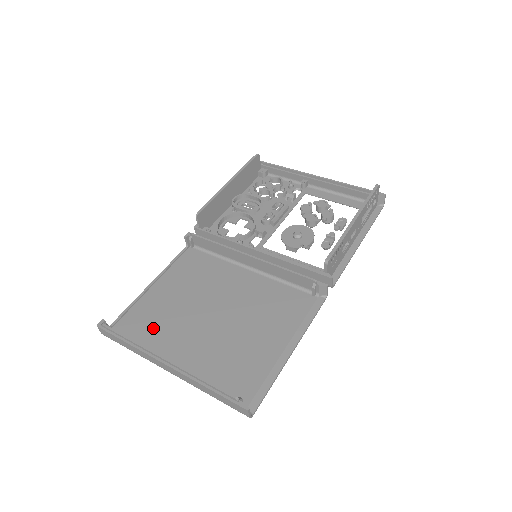
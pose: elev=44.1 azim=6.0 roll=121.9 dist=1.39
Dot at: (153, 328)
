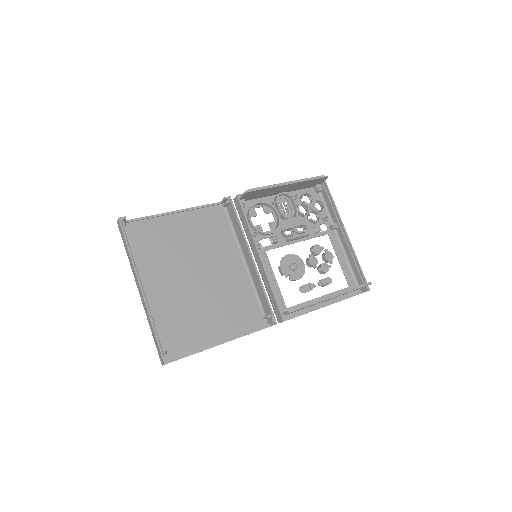
Dot at: (152, 249)
